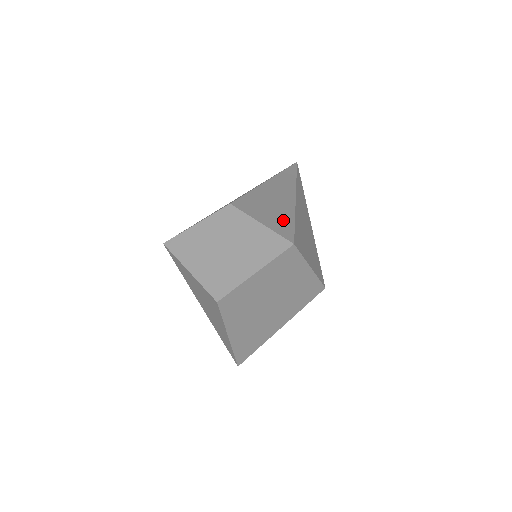
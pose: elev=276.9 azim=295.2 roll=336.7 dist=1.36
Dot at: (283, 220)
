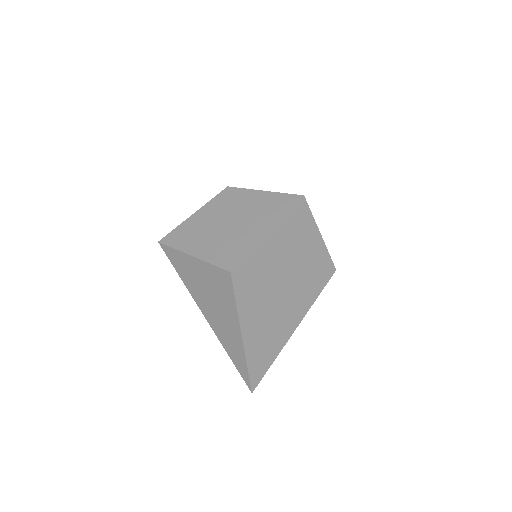
Dot at: occluded
